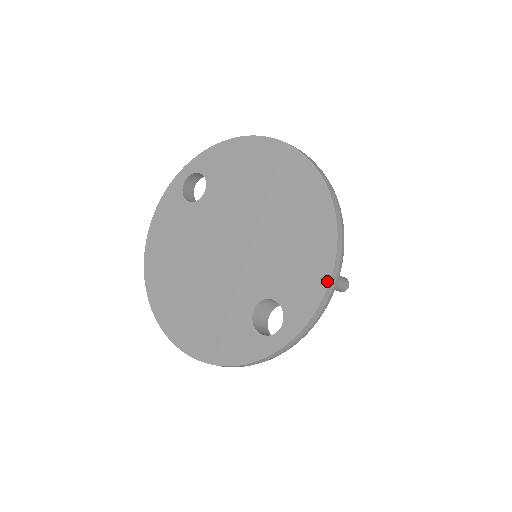
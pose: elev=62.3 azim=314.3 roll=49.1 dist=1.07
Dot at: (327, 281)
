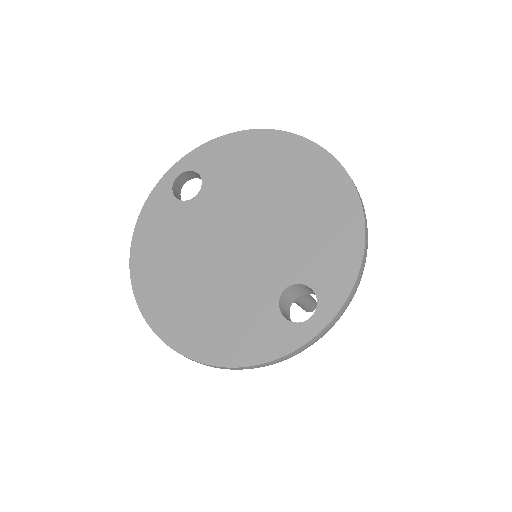
Dot at: (360, 255)
